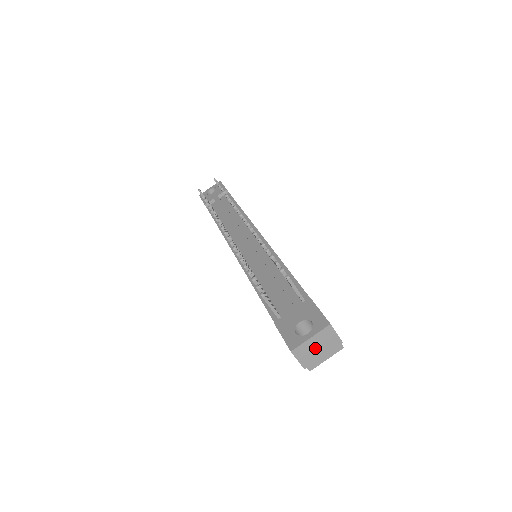
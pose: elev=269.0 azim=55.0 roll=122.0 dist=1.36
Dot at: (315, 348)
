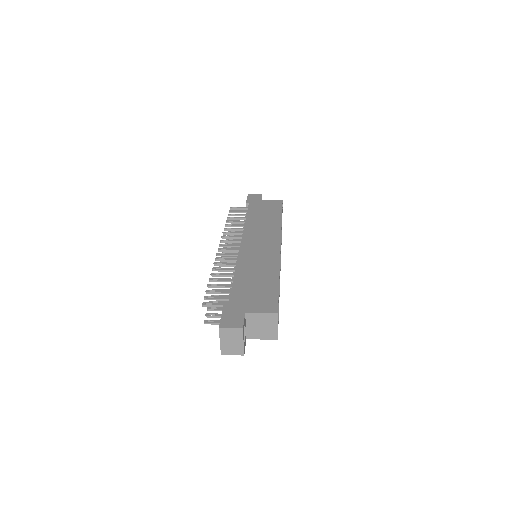
Dot at: (231, 343)
